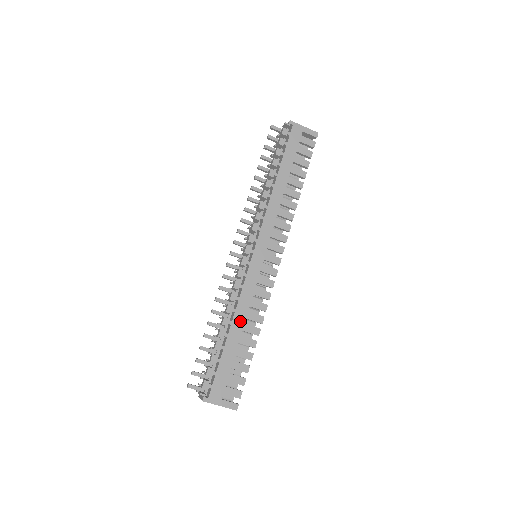
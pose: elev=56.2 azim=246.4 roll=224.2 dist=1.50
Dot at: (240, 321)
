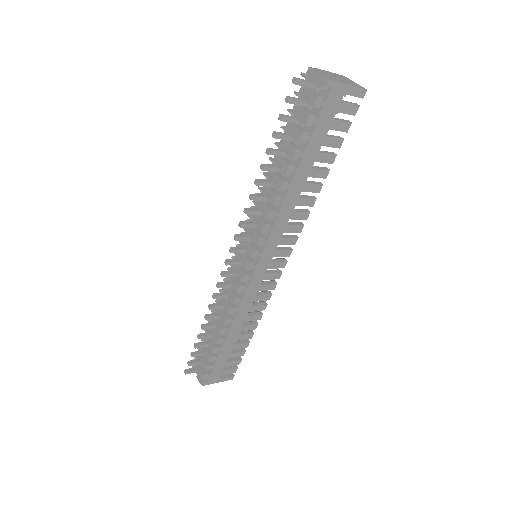
Dot at: (238, 326)
